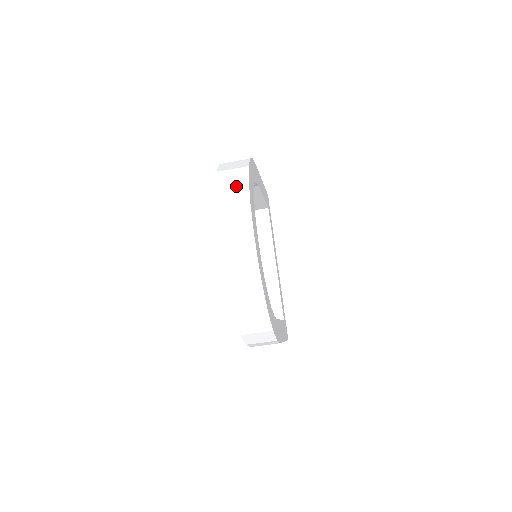
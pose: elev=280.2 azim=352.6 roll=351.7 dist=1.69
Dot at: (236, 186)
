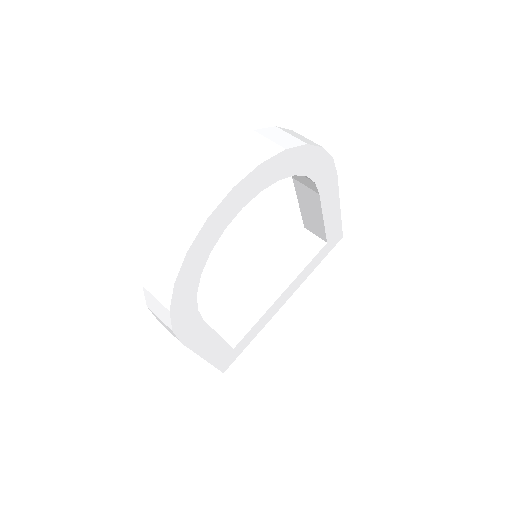
Dot at: (270, 143)
